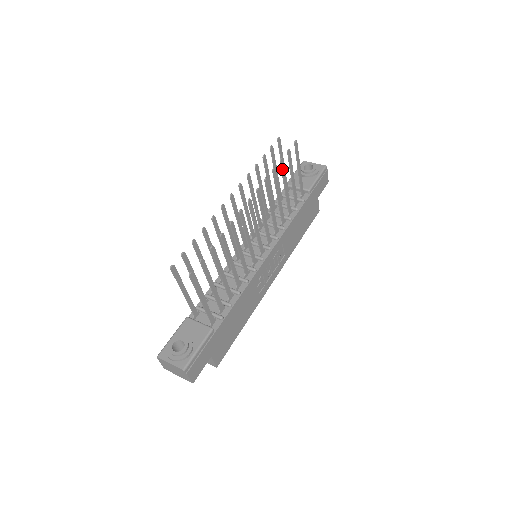
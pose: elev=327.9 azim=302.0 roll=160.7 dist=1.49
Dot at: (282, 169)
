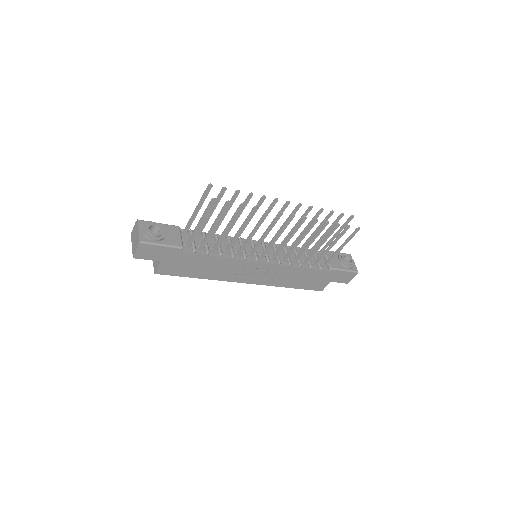
Dot at: (332, 230)
